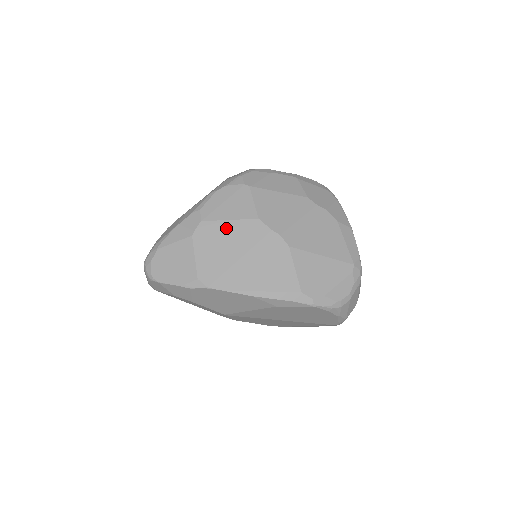
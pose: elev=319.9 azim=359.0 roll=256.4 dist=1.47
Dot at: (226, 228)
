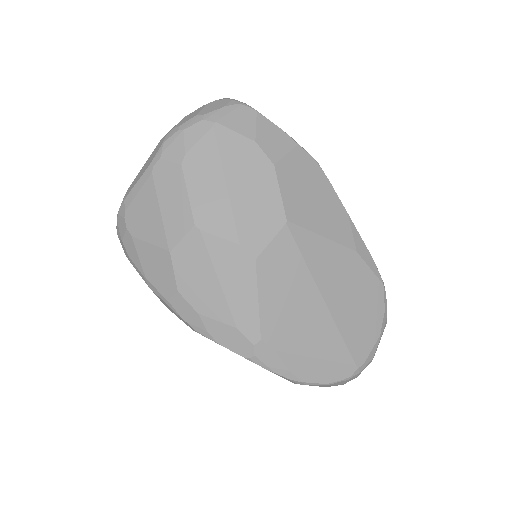
Dot at: occluded
